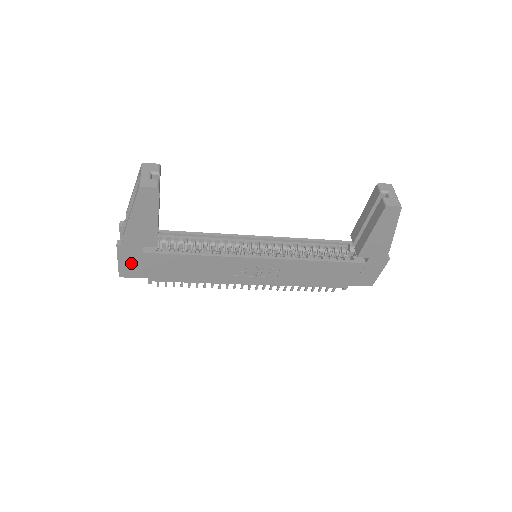
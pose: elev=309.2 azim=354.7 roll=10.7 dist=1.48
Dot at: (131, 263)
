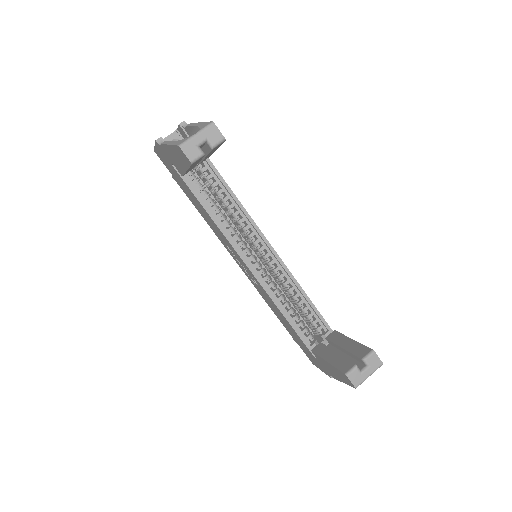
Dot at: (163, 157)
